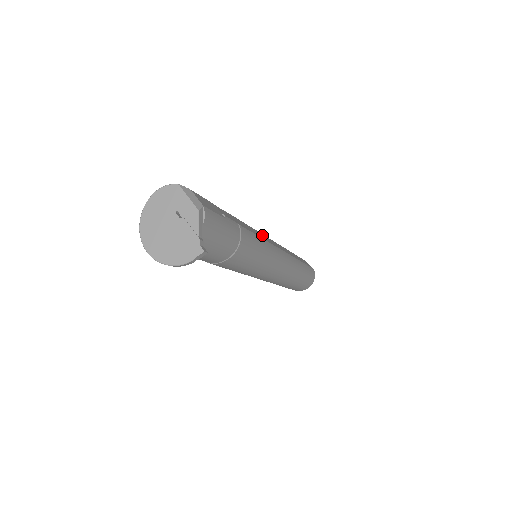
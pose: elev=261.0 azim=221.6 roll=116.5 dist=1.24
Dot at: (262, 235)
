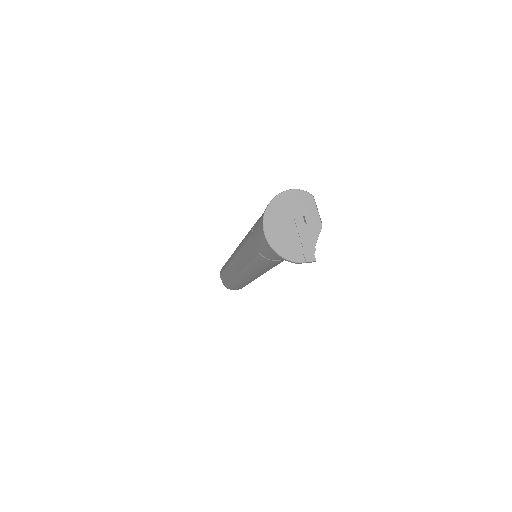
Dot at: occluded
